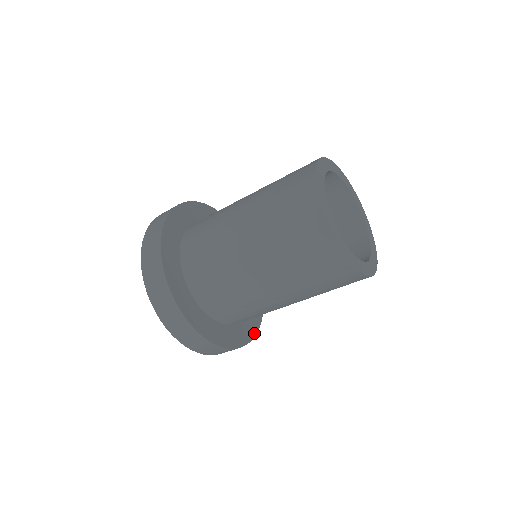
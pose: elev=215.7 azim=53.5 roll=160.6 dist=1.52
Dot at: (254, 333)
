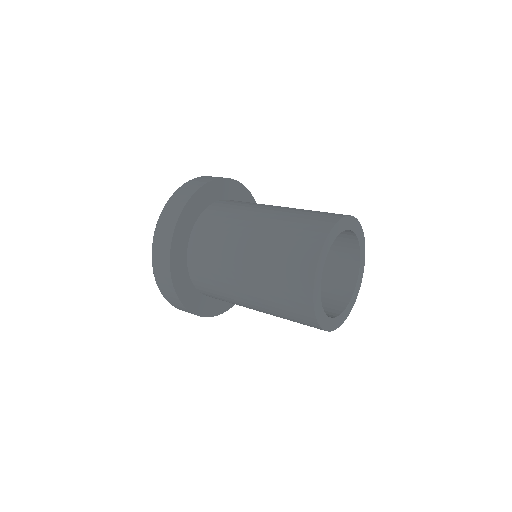
Dot at: (219, 312)
